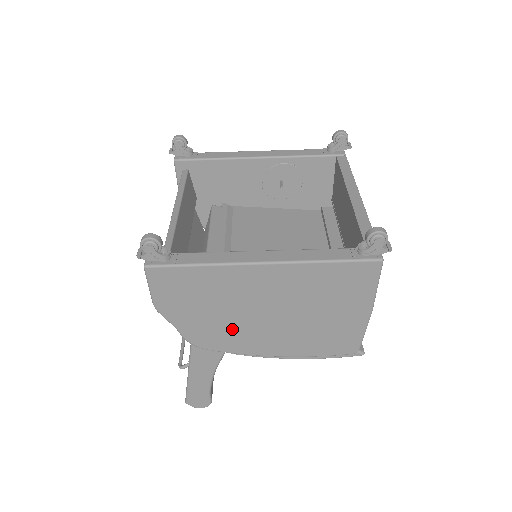
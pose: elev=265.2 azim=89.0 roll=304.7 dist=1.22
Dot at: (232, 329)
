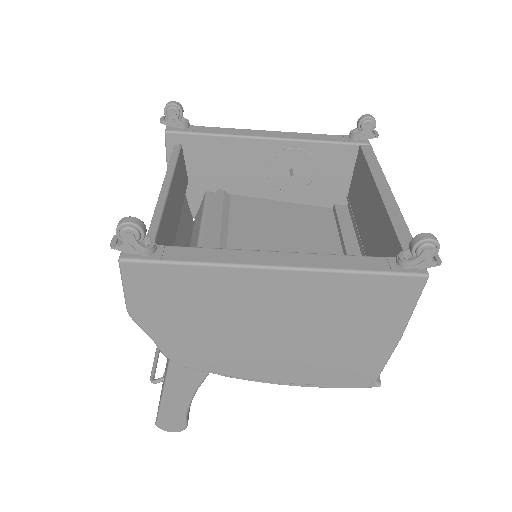
Dot at: (225, 346)
